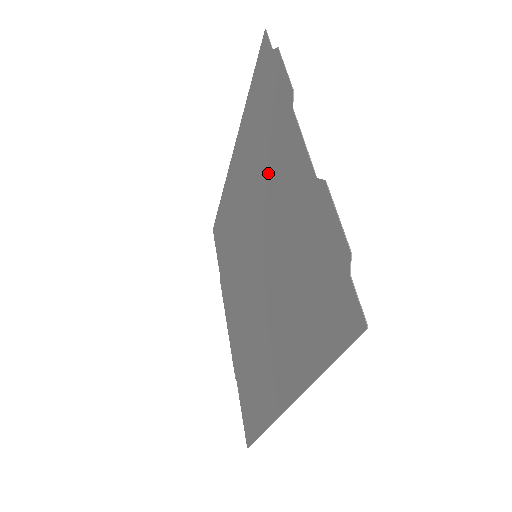
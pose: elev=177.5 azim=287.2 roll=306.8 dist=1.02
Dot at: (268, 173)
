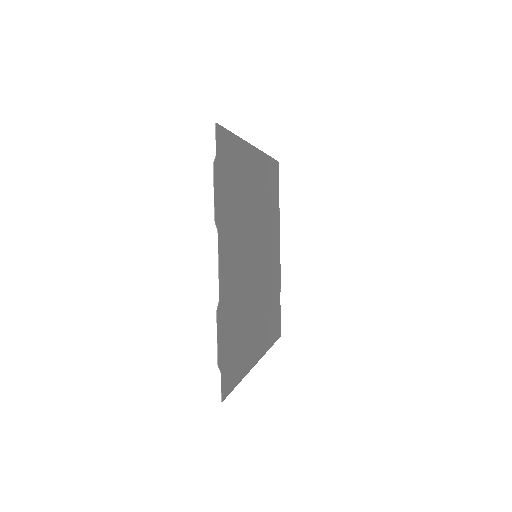
Dot at: (238, 229)
